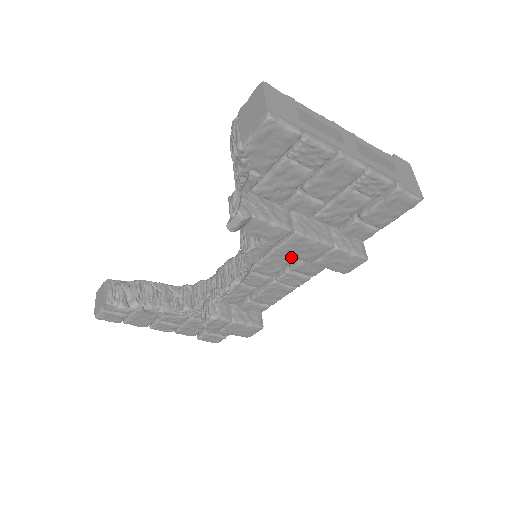
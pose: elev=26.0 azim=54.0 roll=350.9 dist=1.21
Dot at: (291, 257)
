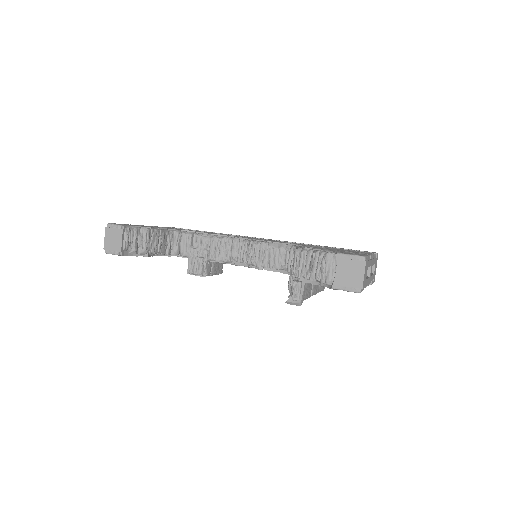
Dot at: occluded
